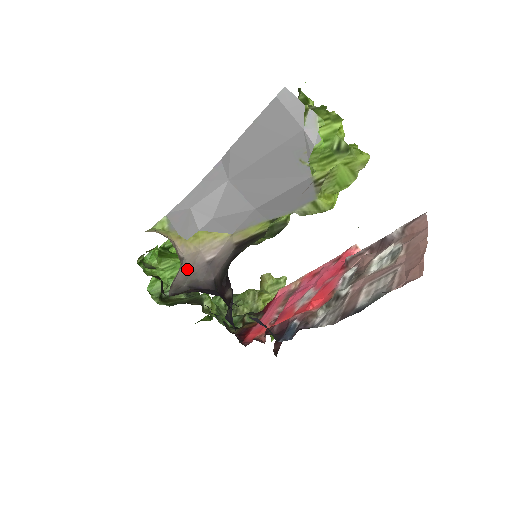
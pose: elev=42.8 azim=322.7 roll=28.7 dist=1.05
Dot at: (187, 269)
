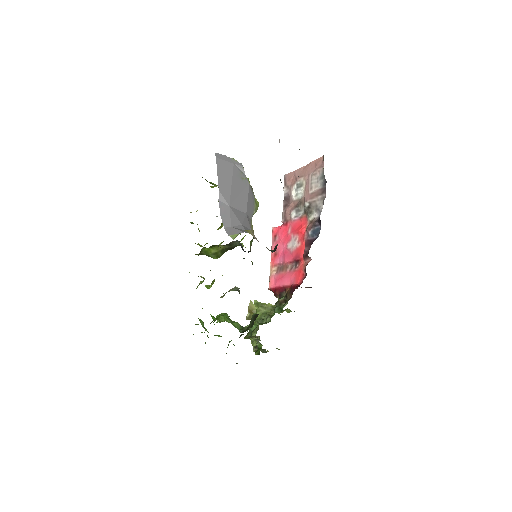
Dot at: occluded
